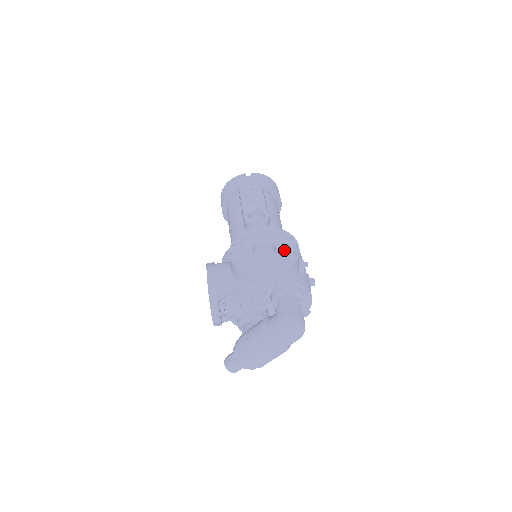
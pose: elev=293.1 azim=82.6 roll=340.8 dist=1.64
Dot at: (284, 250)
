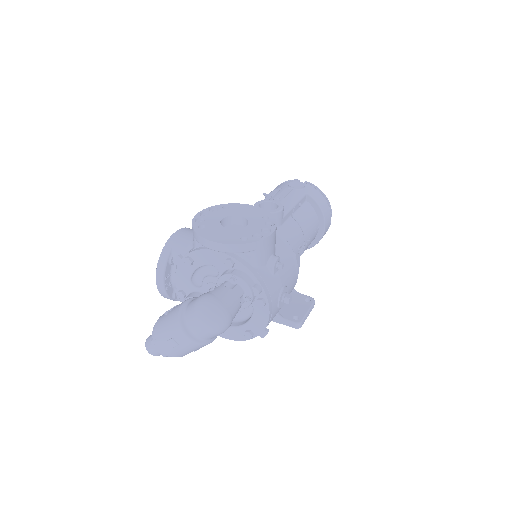
Dot at: (253, 229)
